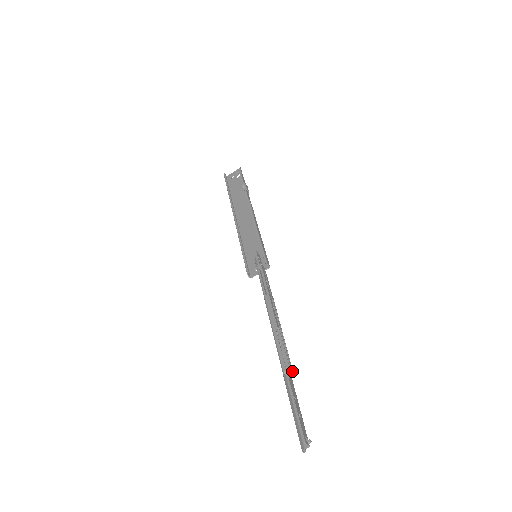
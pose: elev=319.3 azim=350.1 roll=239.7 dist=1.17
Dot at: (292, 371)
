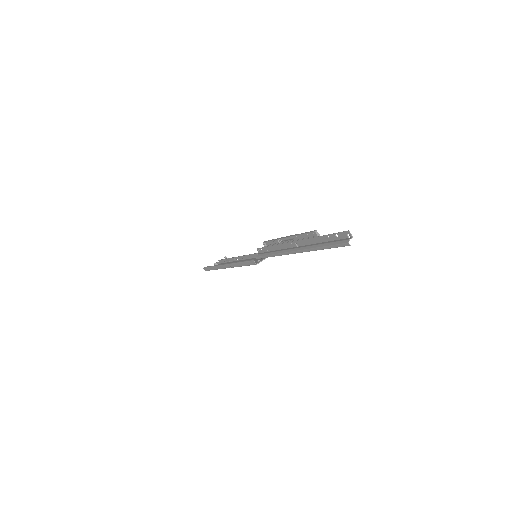
Dot at: occluded
